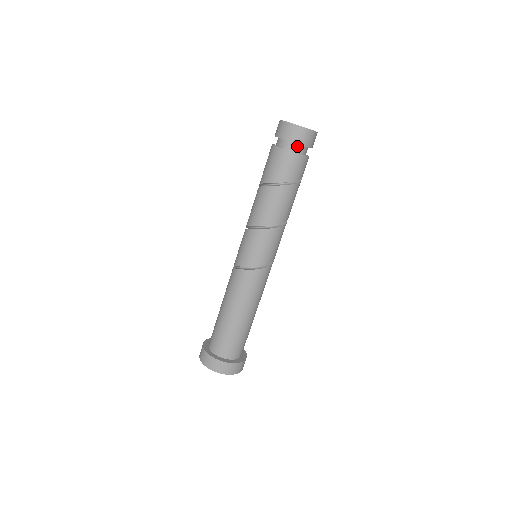
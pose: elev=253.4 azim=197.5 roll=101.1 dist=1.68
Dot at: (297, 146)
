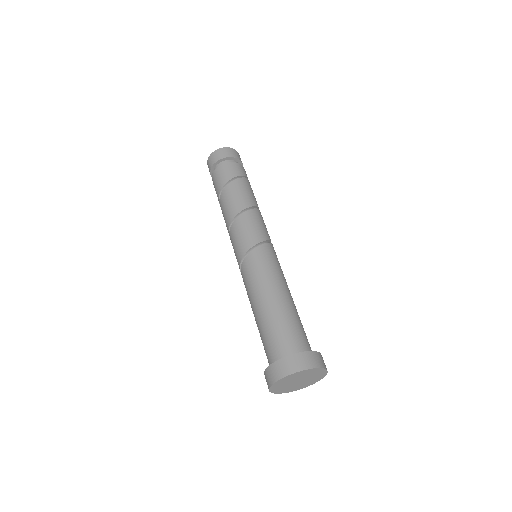
Dot at: occluded
